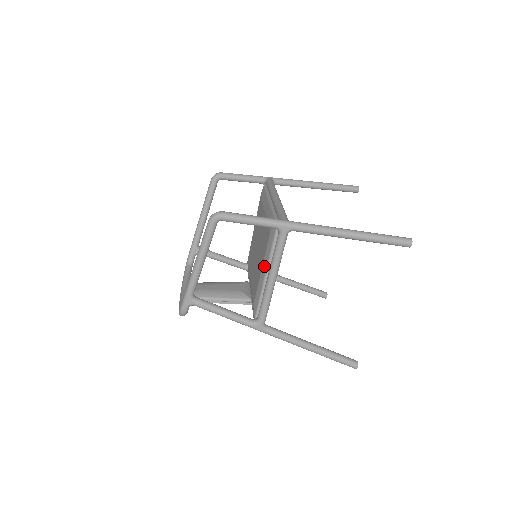
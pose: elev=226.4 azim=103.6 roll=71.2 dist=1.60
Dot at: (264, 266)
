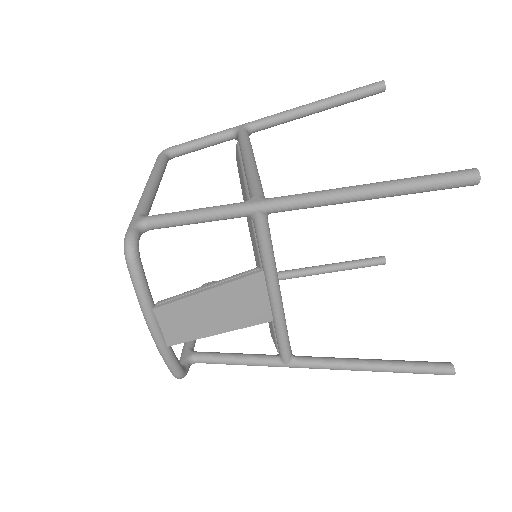
Dot at: (240, 175)
